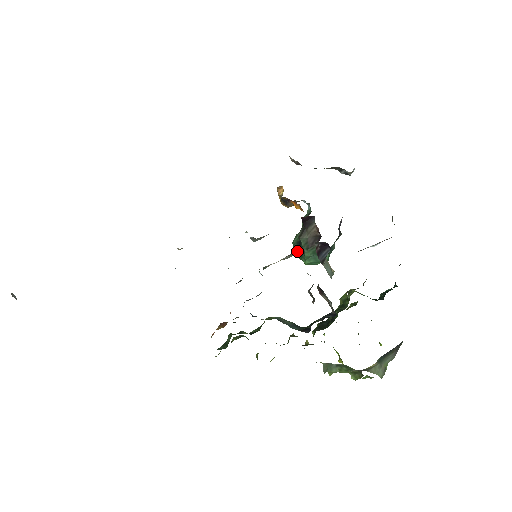
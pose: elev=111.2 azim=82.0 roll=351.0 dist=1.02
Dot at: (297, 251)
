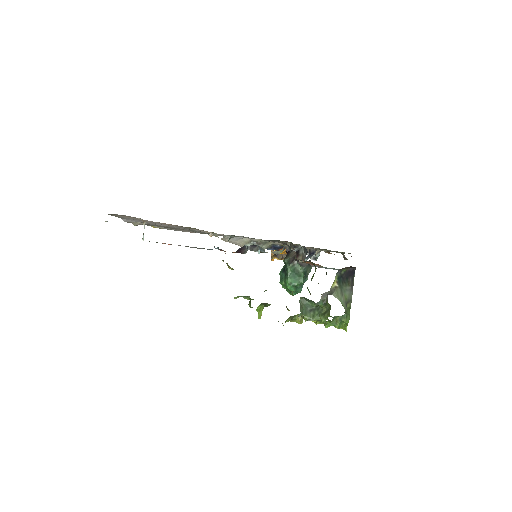
Dot at: occluded
